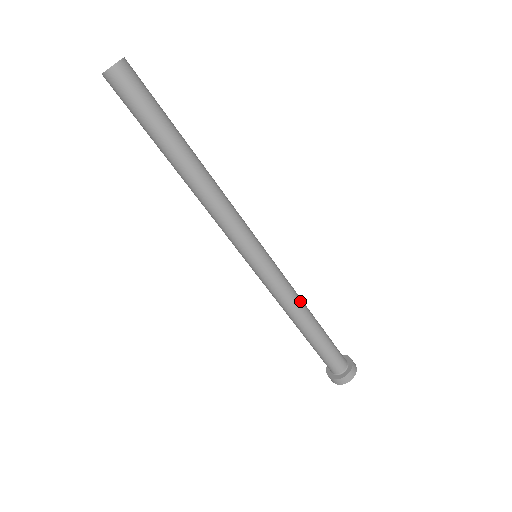
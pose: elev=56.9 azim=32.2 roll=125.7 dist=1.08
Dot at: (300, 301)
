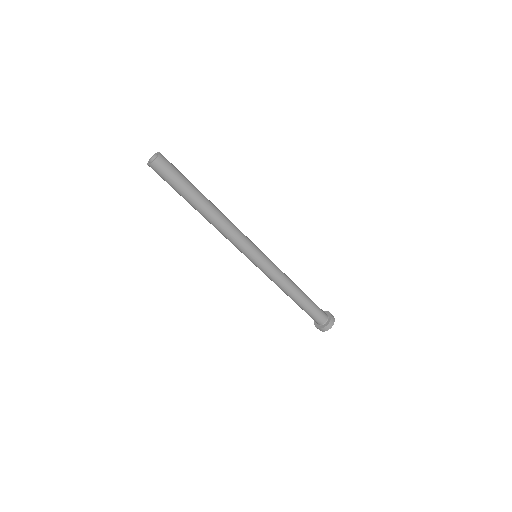
Dot at: (289, 280)
